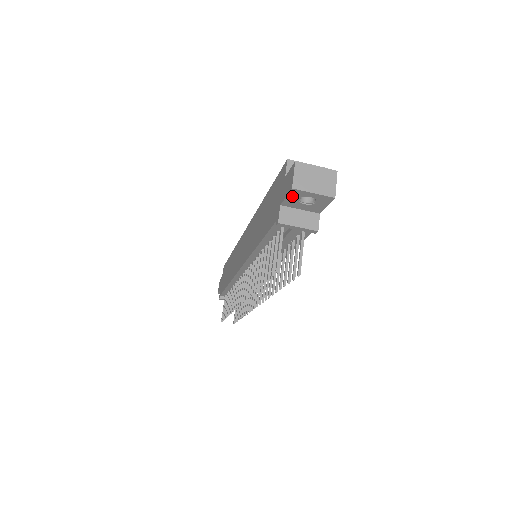
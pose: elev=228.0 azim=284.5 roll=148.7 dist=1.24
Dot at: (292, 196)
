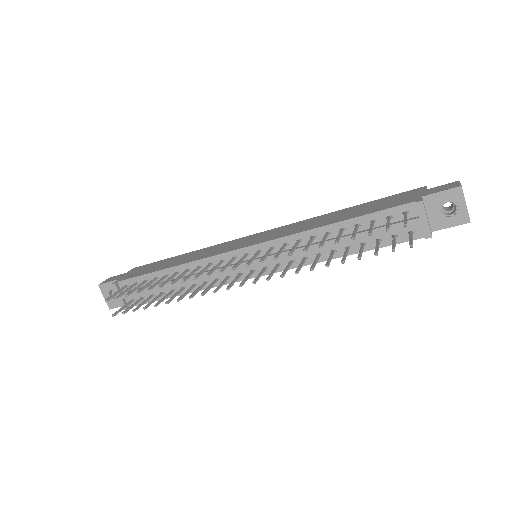
Dot at: (447, 194)
